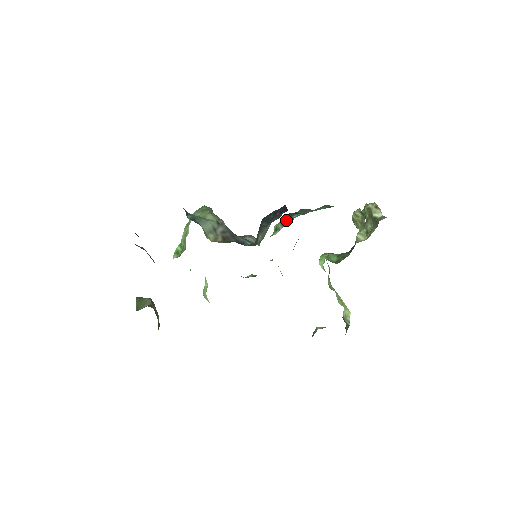
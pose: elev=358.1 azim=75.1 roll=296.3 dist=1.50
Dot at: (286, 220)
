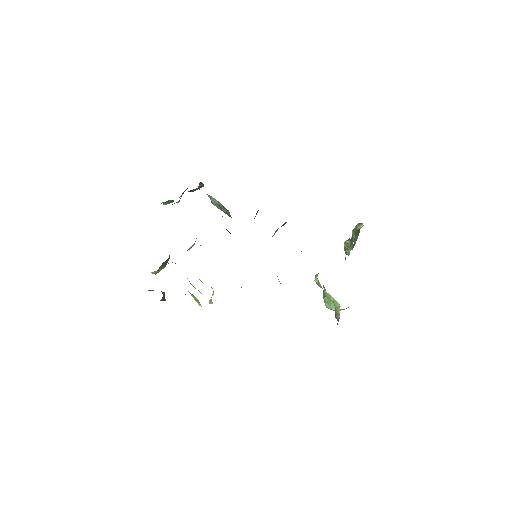
Dot at: occluded
